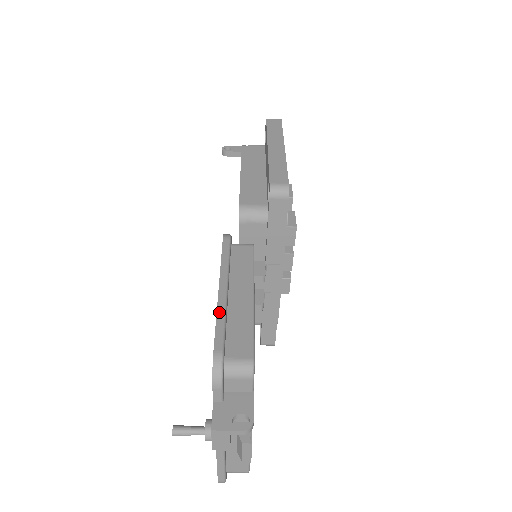
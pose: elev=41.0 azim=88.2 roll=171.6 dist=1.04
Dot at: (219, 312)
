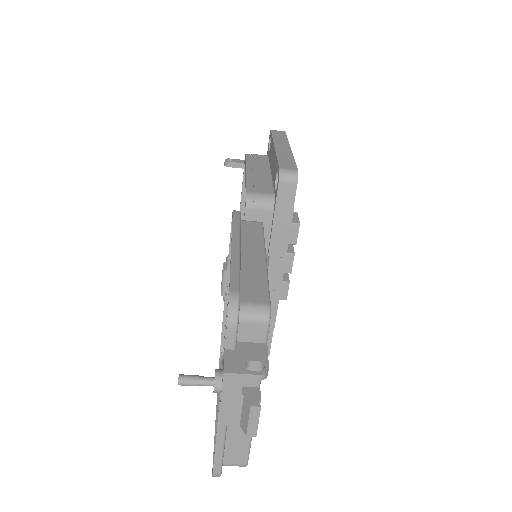
Dot at: (233, 262)
